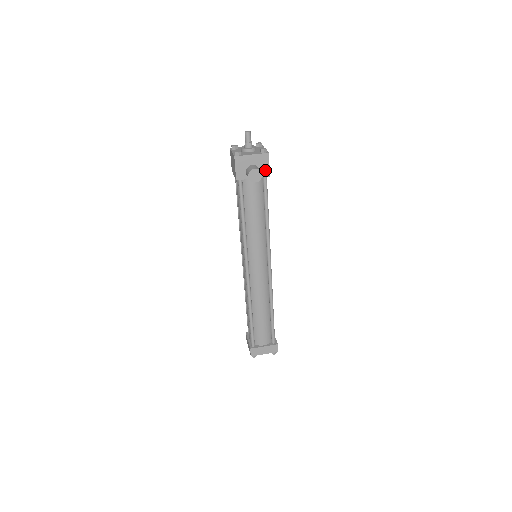
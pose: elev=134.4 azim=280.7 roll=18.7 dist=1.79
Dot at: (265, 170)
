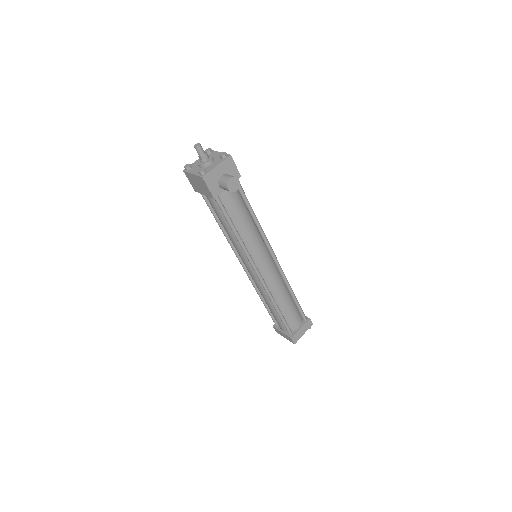
Dot at: (234, 173)
